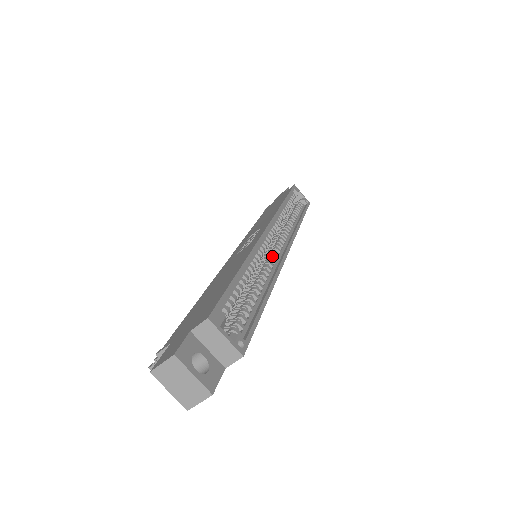
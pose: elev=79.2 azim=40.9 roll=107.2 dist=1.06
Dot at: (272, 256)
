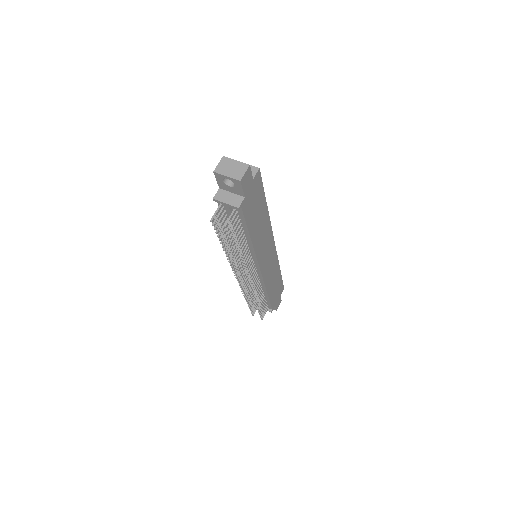
Dot at: occluded
